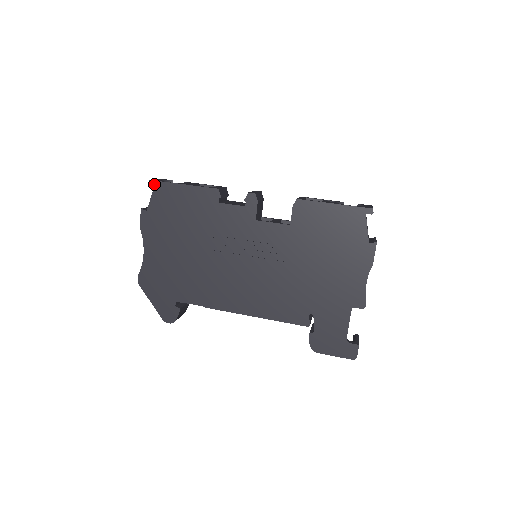
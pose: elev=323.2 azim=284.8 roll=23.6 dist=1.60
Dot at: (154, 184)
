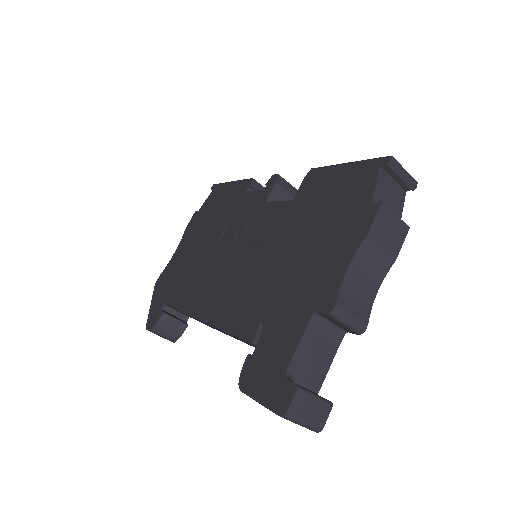
Dot at: (214, 187)
